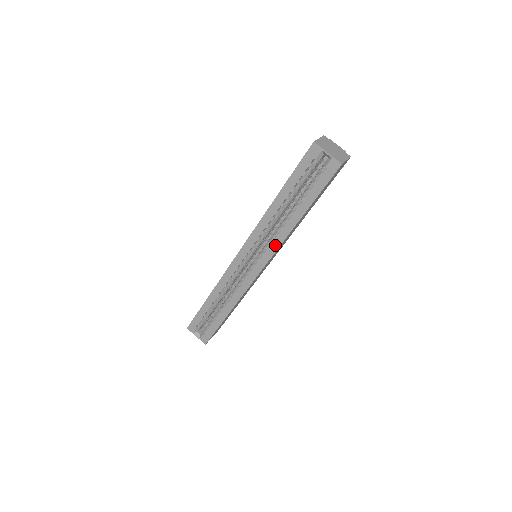
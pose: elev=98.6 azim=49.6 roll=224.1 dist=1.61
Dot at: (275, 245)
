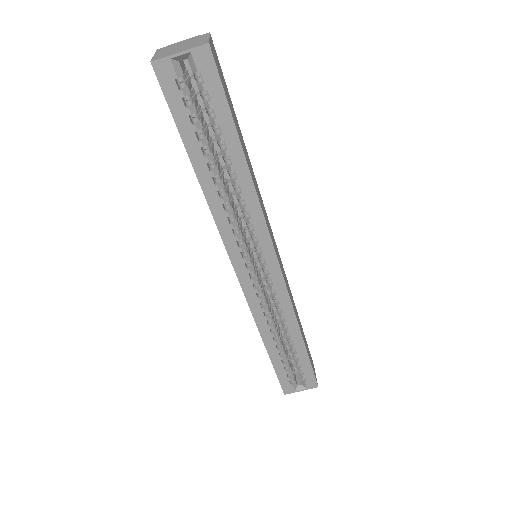
Dot at: (258, 221)
